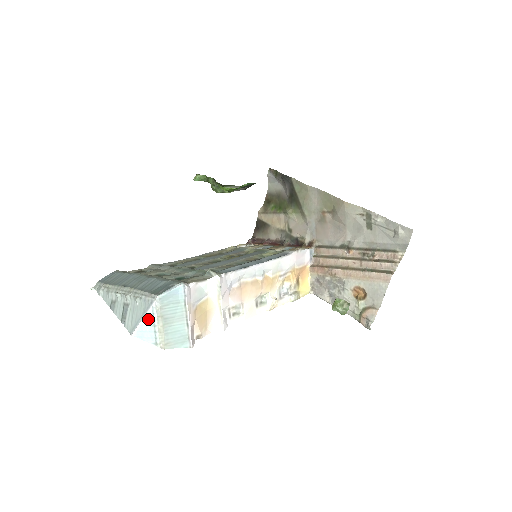
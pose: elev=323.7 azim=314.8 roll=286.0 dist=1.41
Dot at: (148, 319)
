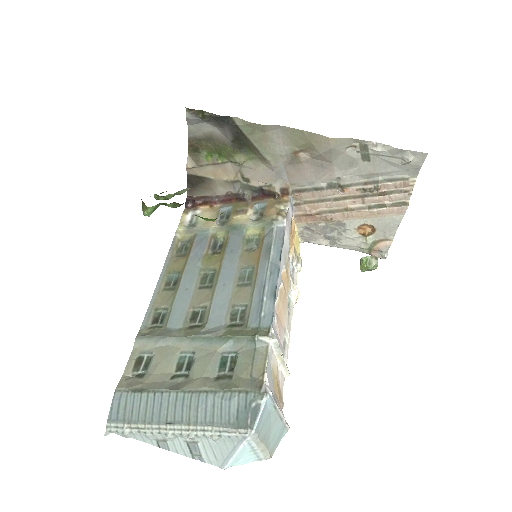
Dot at: (243, 450)
